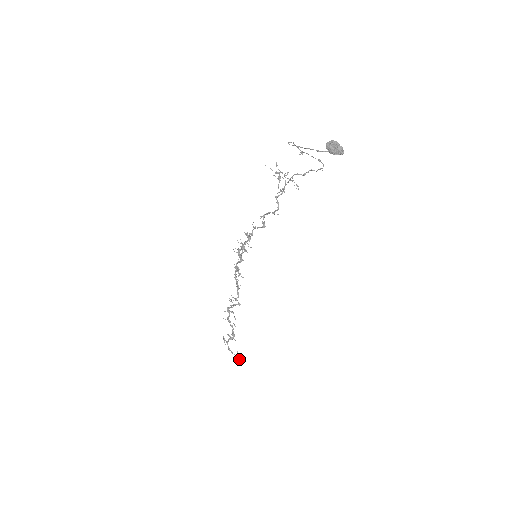
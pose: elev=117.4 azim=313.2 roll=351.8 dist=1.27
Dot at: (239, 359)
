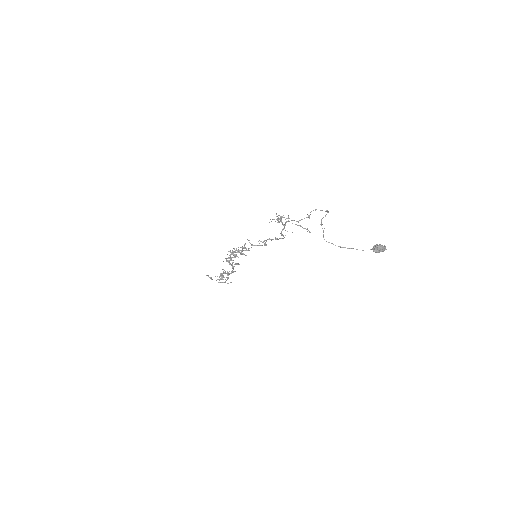
Dot at: occluded
